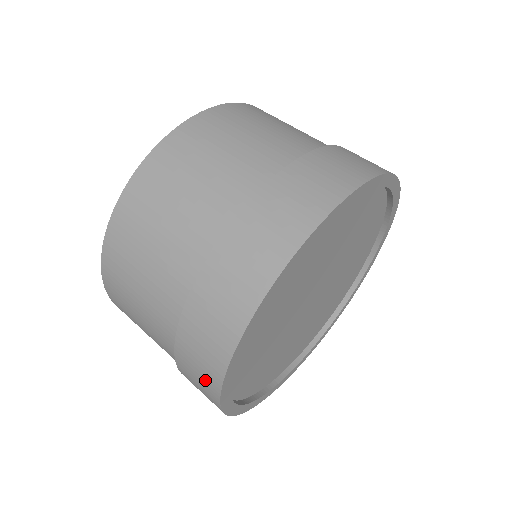
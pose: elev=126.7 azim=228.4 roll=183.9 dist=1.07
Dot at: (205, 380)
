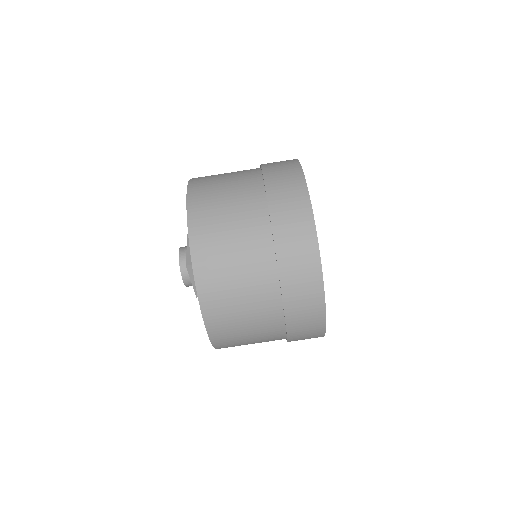
Dot at: occluded
